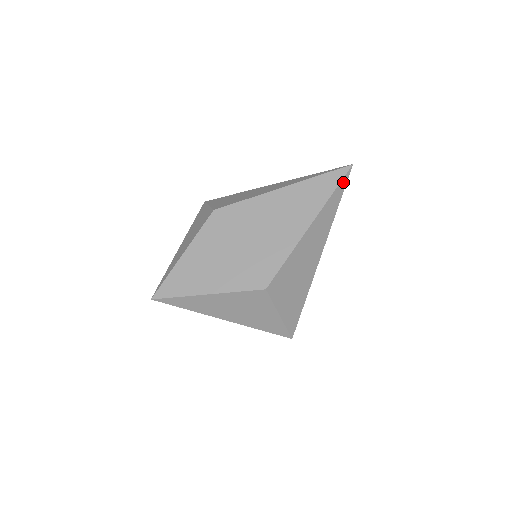
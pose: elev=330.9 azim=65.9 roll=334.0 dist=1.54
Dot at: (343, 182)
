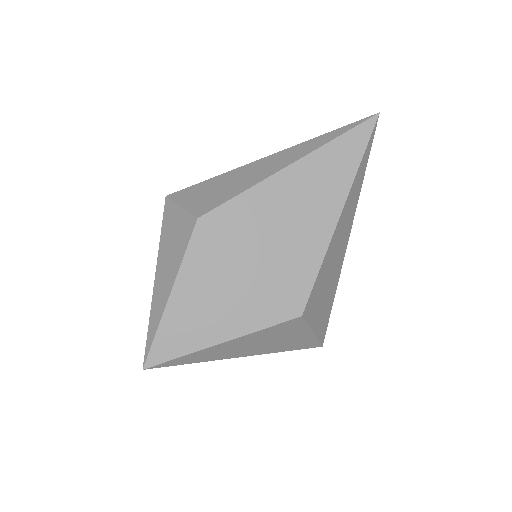
Dot at: (370, 141)
